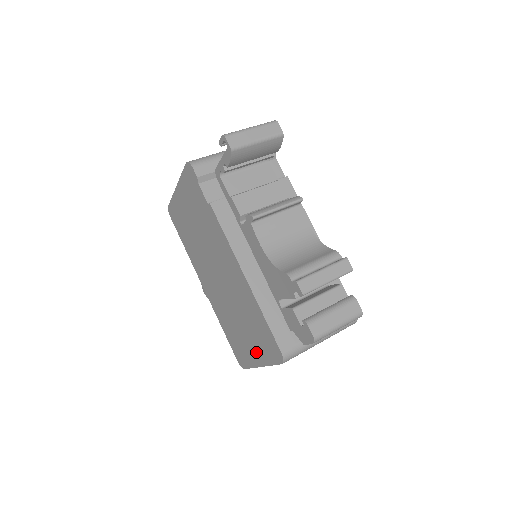
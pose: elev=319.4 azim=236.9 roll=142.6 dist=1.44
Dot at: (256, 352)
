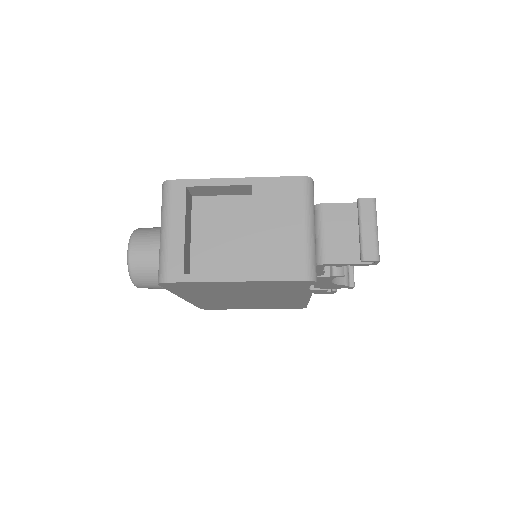
Dot at: occluded
